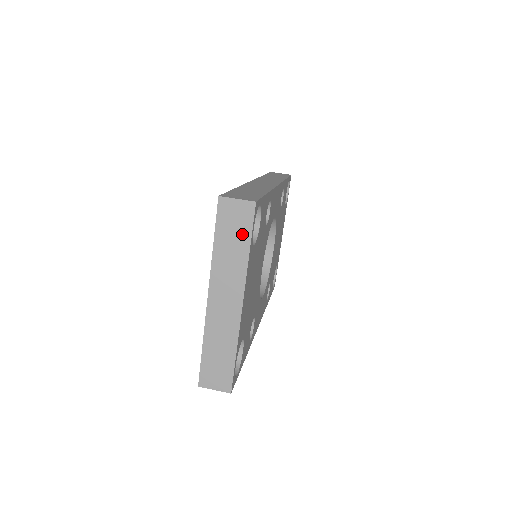
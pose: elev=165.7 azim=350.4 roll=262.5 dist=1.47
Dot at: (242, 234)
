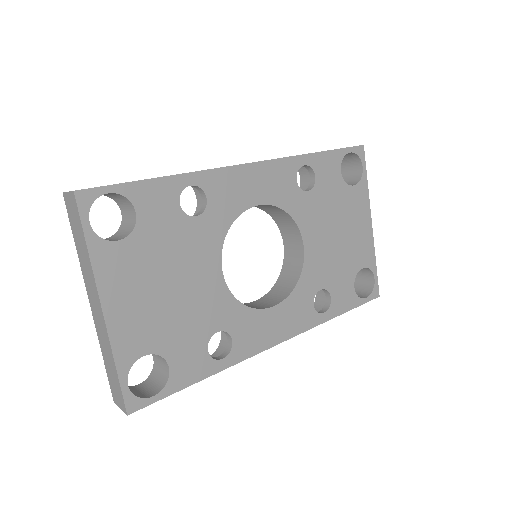
Dot at: (80, 230)
